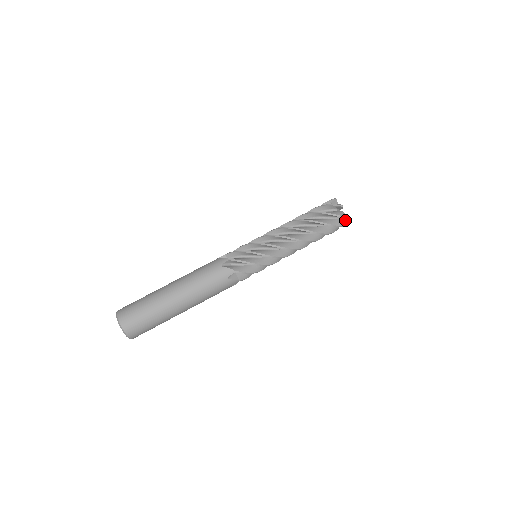
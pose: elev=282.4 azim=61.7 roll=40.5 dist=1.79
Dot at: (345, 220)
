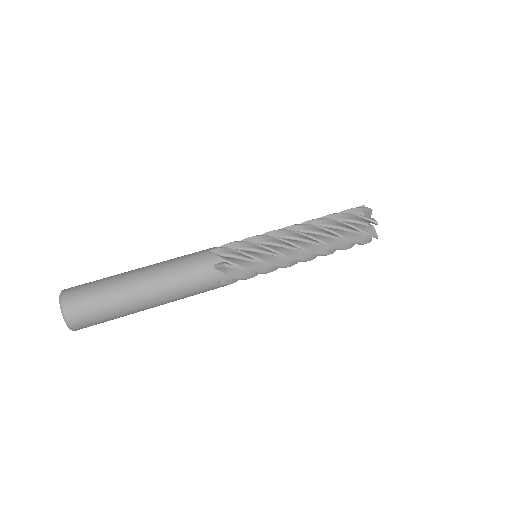
Dot at: (374, 230)
